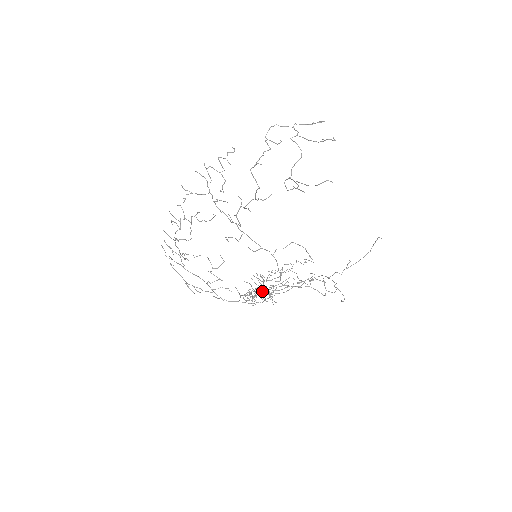
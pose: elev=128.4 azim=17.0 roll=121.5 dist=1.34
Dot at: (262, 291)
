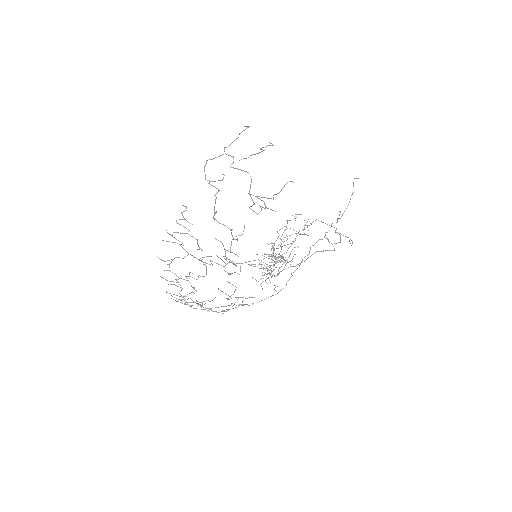
Dot at: (277, 274)
